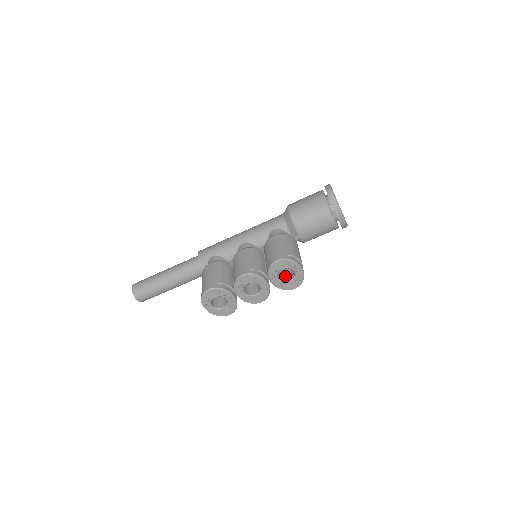
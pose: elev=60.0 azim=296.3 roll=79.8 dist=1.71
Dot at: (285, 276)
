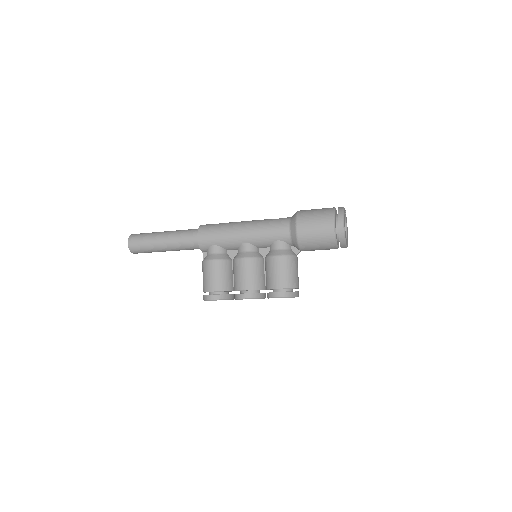
Dot at: occluded
